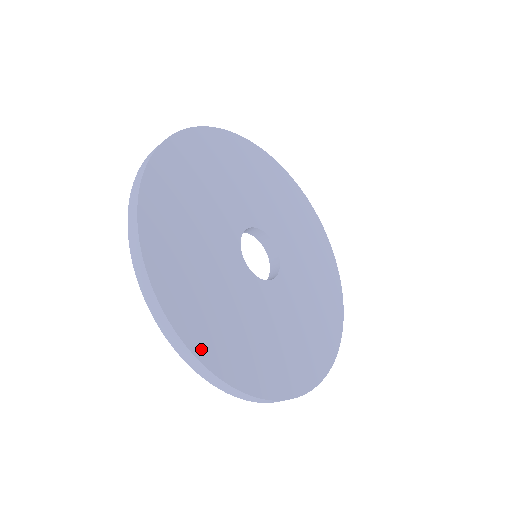
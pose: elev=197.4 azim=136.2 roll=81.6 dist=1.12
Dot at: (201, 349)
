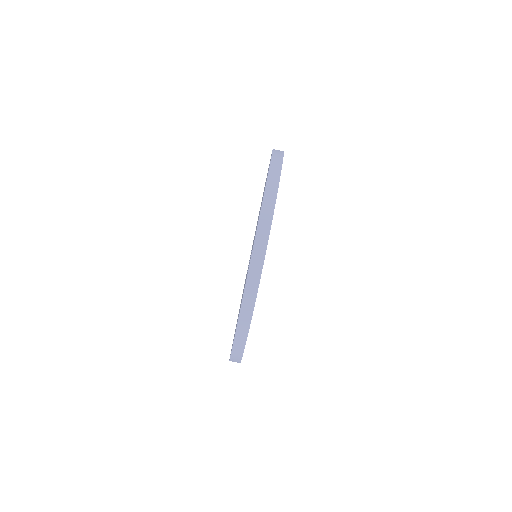
Dot at: occluded
